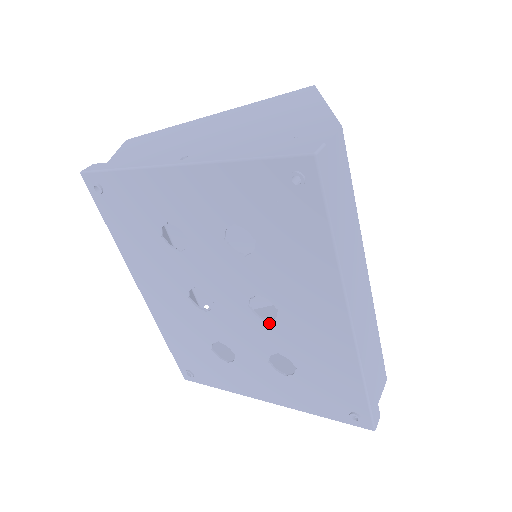
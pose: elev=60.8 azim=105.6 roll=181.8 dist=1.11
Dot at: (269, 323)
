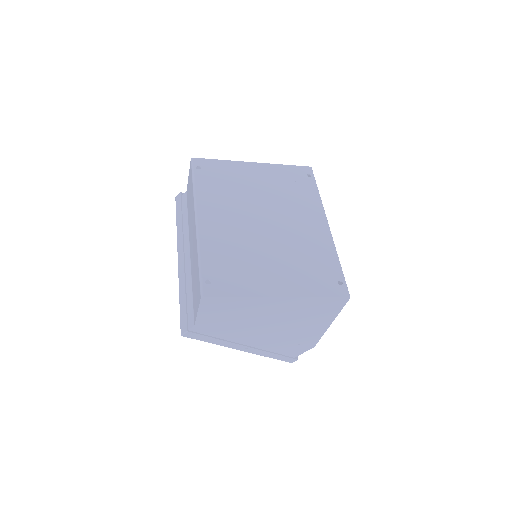
Dot at: occluded
